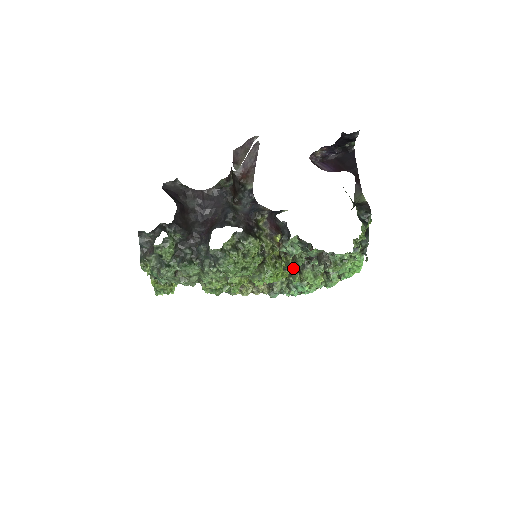
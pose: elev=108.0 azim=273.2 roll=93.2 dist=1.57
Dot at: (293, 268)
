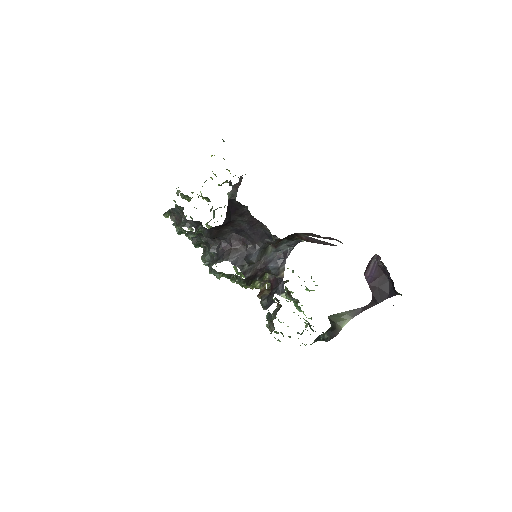
Dot at: occluded
